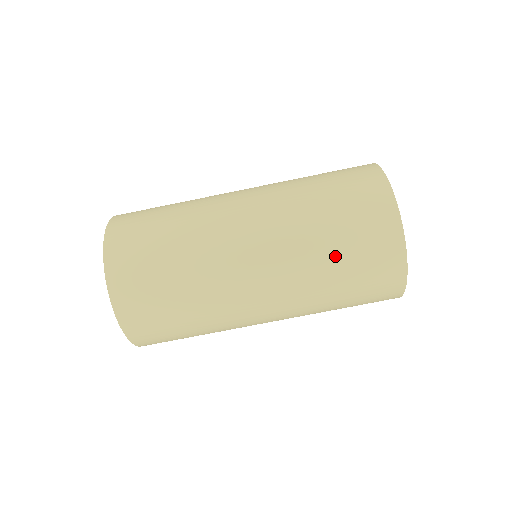
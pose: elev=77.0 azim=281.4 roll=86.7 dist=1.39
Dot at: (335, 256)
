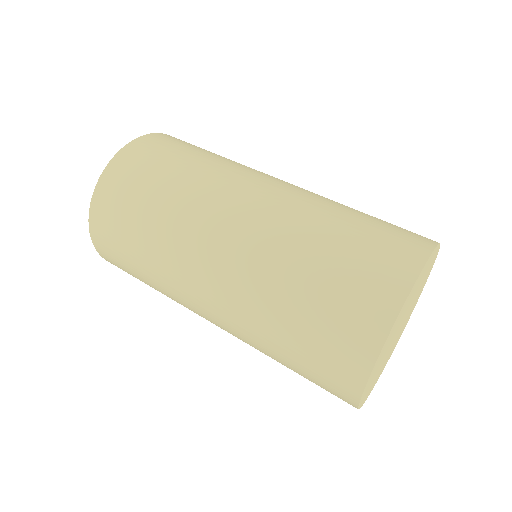
Dot at: (298, 299)
